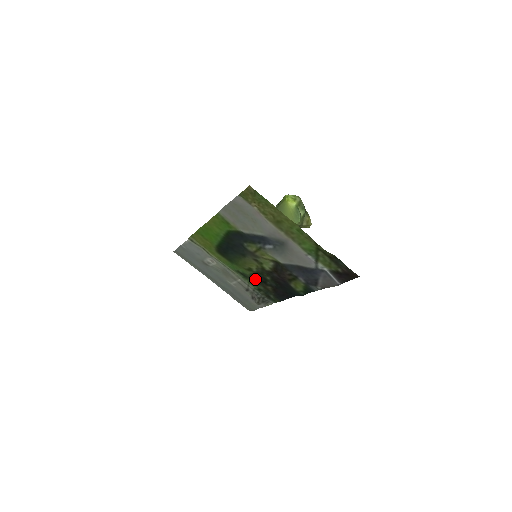
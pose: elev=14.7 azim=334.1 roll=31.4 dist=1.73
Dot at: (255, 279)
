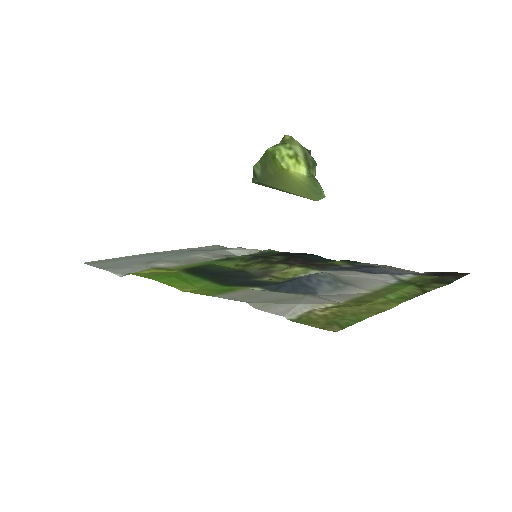
Dot at: occluded
